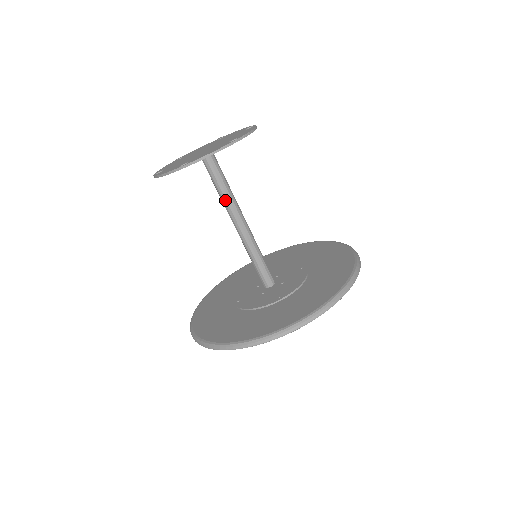
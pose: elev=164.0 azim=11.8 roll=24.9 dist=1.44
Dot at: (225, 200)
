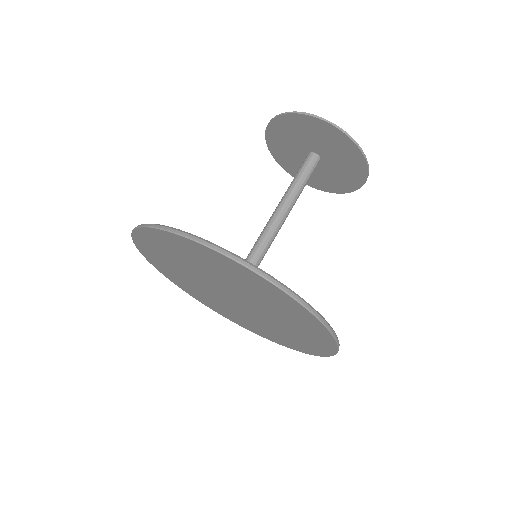
Dot at: (288, 191)
